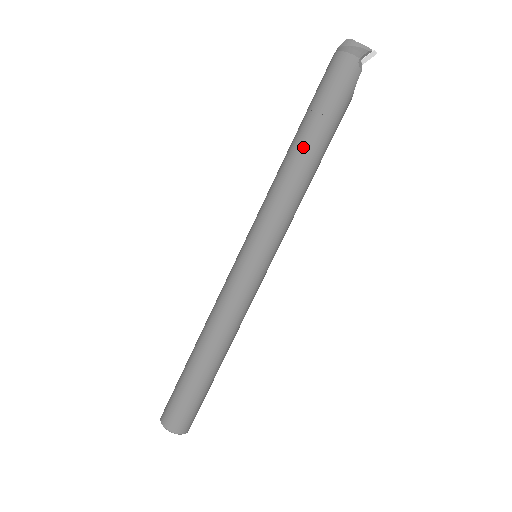
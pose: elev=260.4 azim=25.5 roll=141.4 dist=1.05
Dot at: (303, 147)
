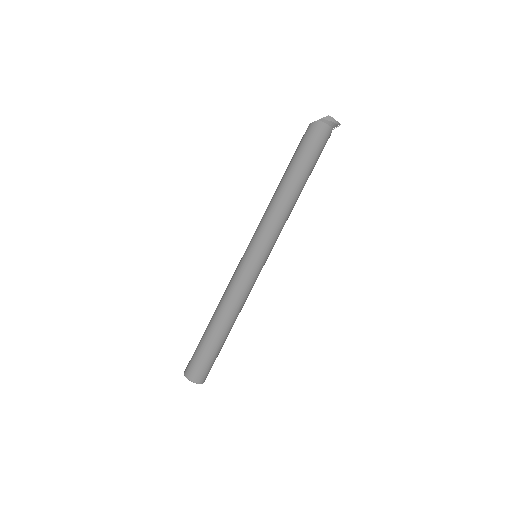
Dot at: (297, 186)
